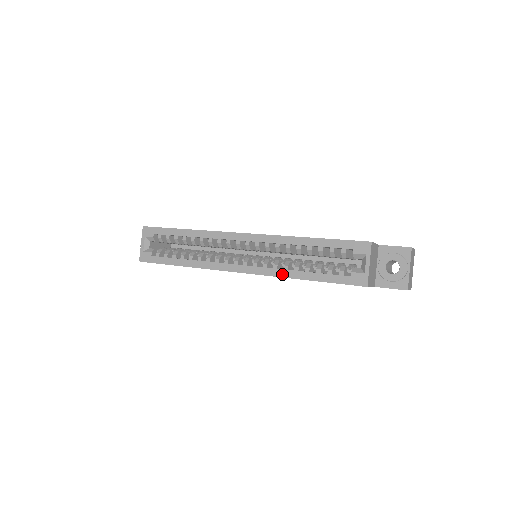
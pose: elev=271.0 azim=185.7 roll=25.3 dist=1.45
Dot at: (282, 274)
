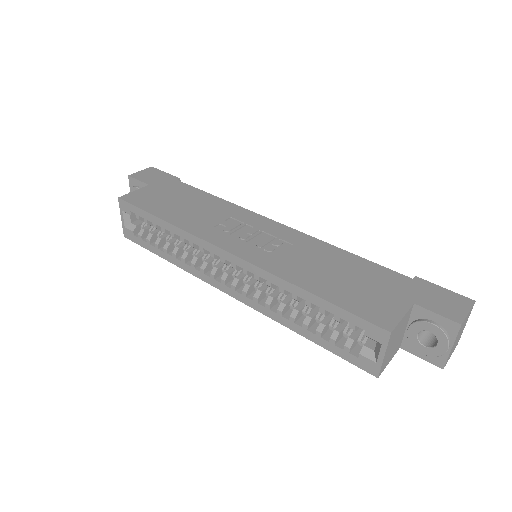
Dot at: (275, 318)
